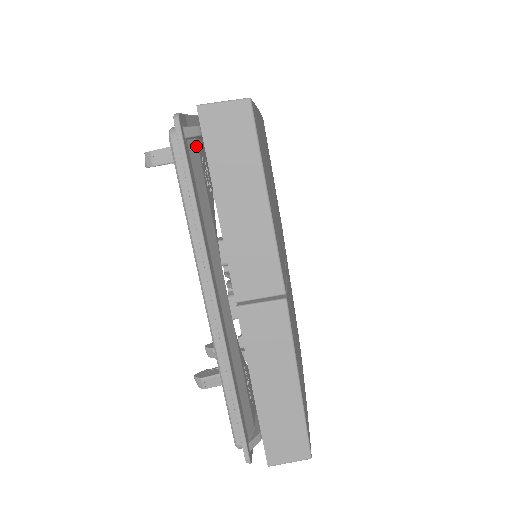
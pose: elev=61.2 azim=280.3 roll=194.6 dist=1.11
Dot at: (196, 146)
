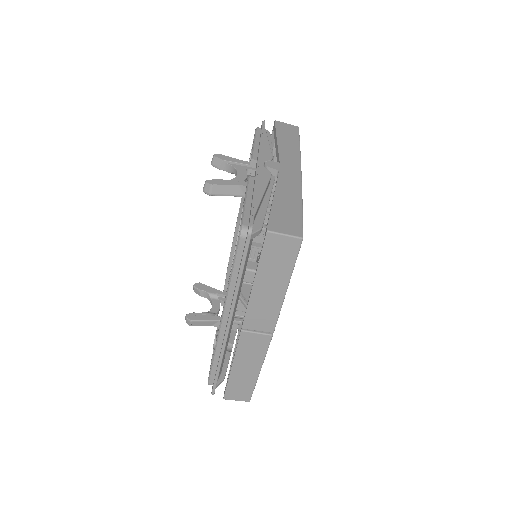
Dot at: occluded
